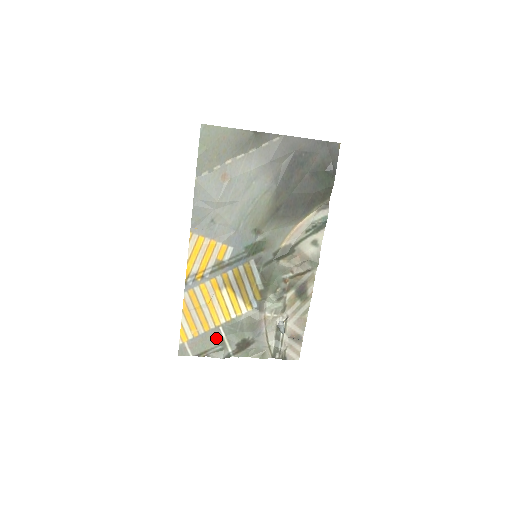
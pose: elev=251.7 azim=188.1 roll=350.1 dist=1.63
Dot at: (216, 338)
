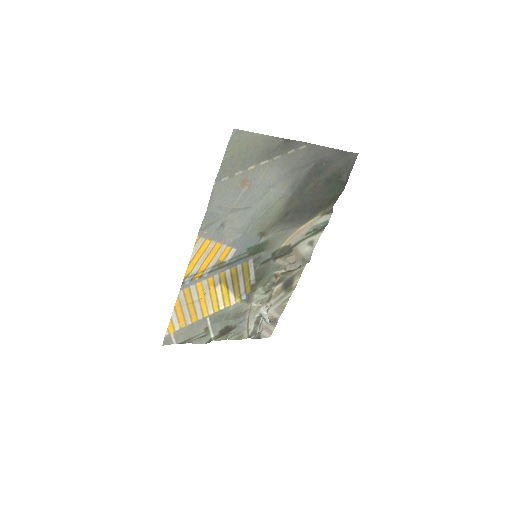
Dot at: (201, 327)
